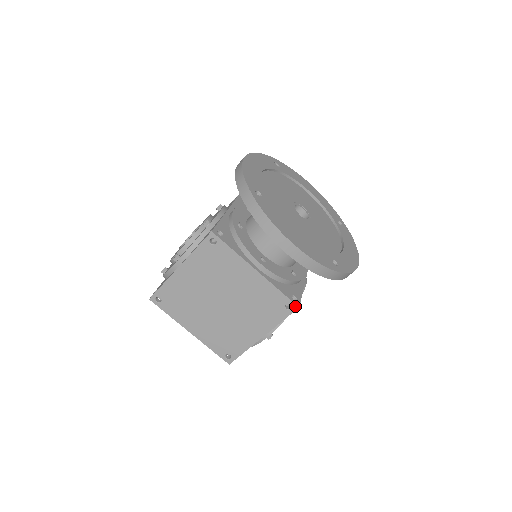
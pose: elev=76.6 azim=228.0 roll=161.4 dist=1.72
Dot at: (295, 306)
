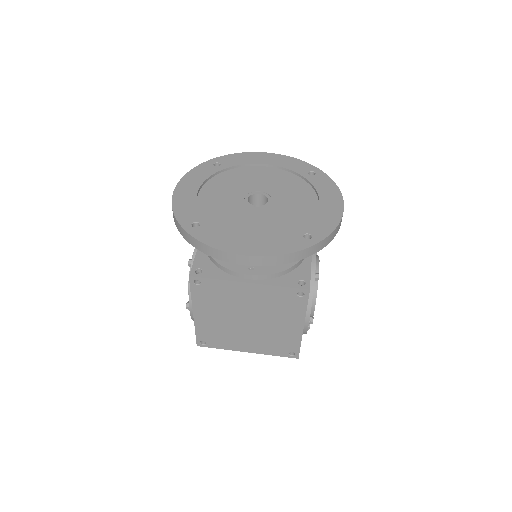
Dot at: (305, 291)
